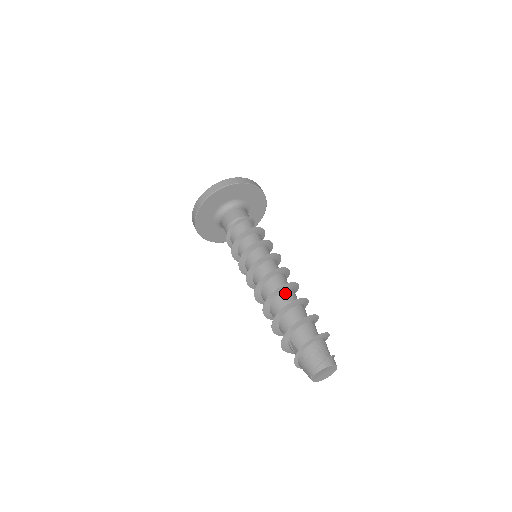
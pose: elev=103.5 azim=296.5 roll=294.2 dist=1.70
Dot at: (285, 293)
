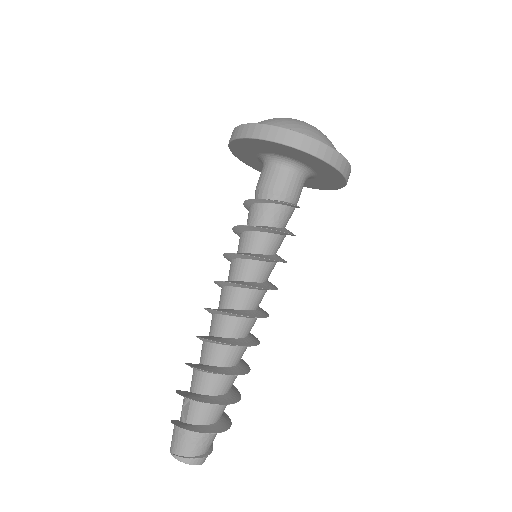
Dot at: (237, 350)
